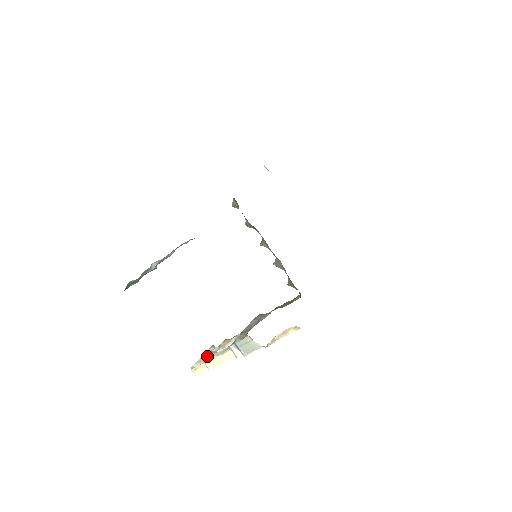
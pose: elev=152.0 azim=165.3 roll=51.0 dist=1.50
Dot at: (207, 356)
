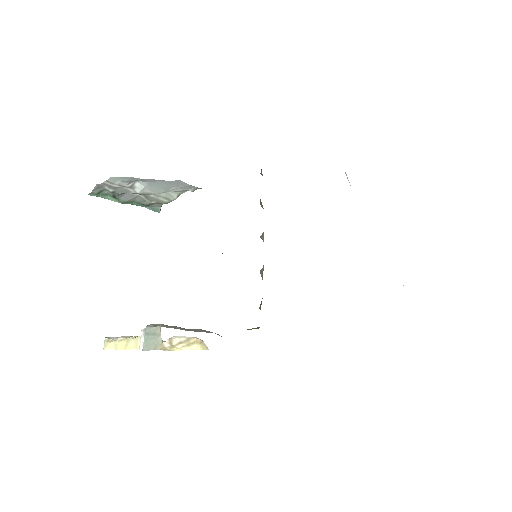
Dot at: occluded
